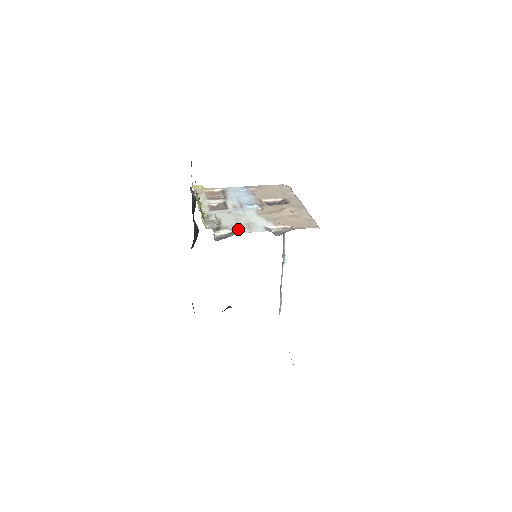
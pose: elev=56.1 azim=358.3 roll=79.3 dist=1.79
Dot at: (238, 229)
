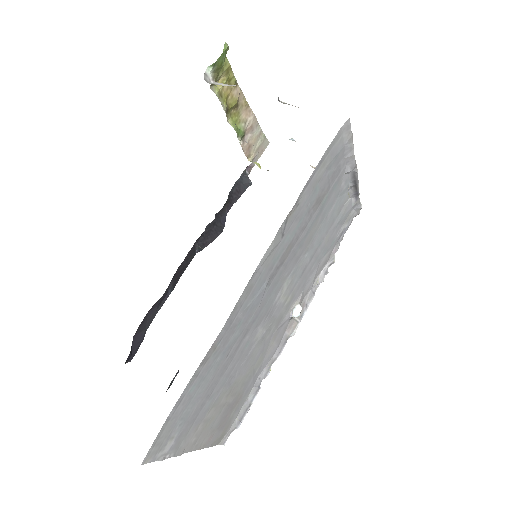
Dot at: occluded
